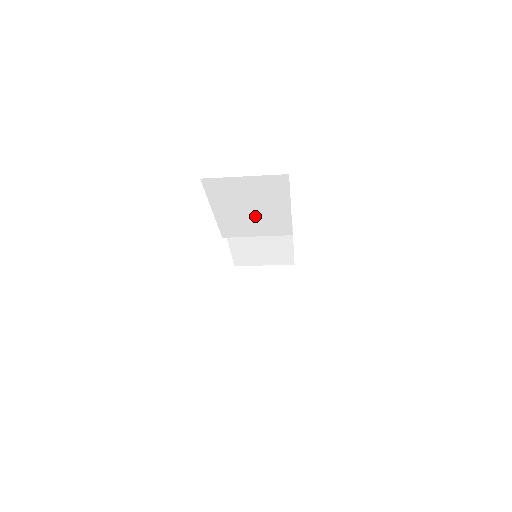
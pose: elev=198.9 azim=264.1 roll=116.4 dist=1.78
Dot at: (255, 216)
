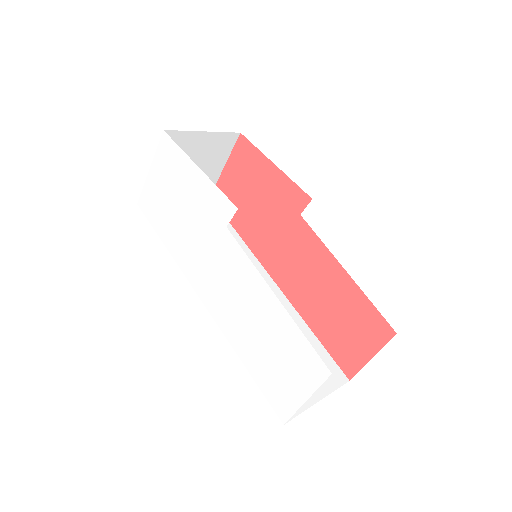
Dot at: occluded
